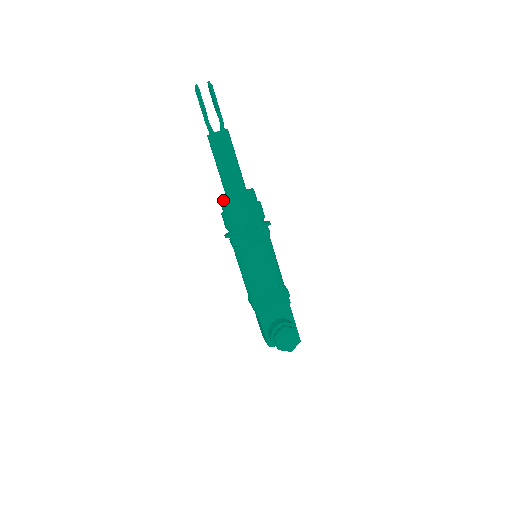
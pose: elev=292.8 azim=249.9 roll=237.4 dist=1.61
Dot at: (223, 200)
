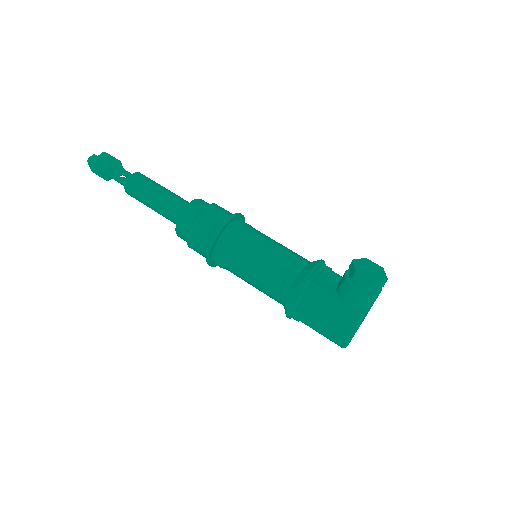
Dot at: (181, 215)
